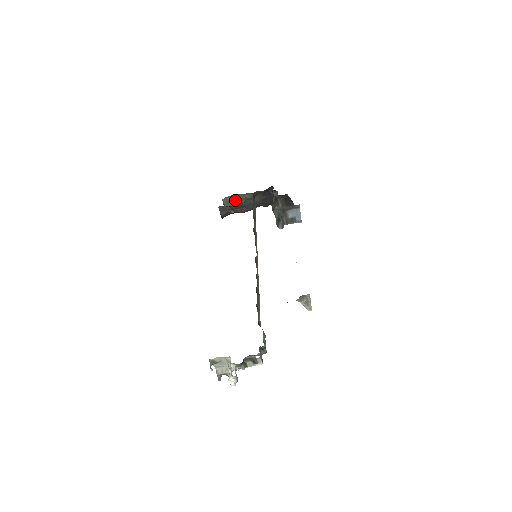
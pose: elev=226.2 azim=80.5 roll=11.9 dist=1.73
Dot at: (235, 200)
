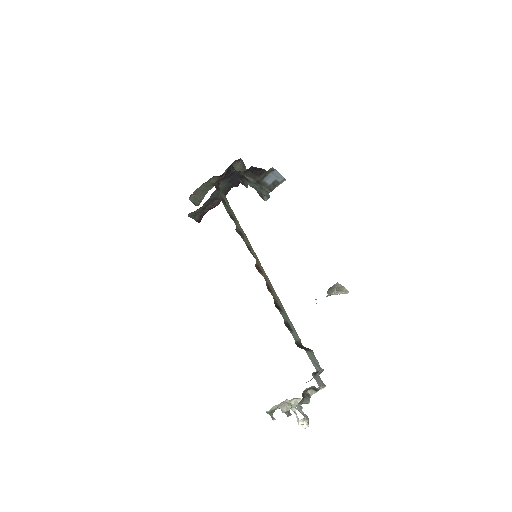
Dot at: (202, 192)
